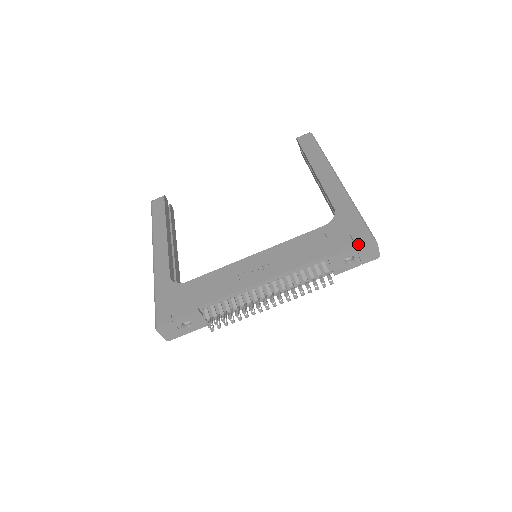
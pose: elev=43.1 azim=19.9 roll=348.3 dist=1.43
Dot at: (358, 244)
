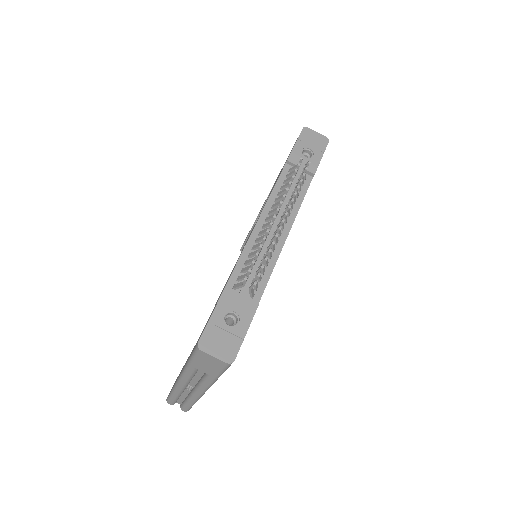
Dot at: (297, 139)
